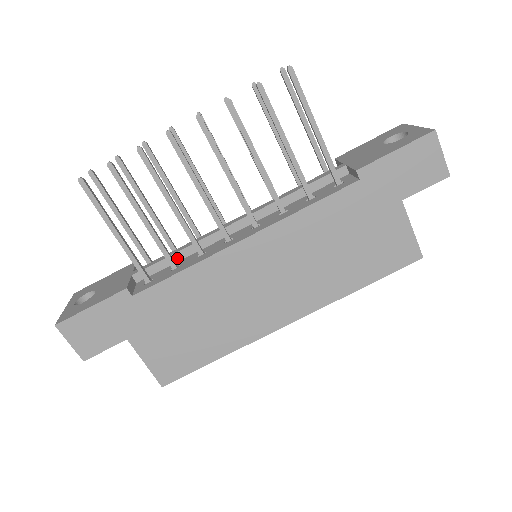
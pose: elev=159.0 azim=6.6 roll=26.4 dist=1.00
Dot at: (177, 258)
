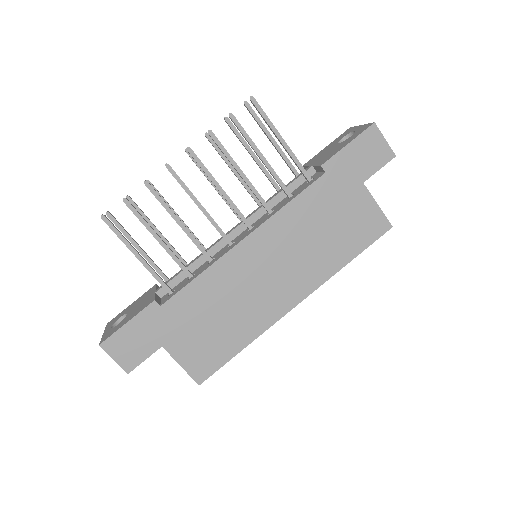
Dot at: (191, 270)
